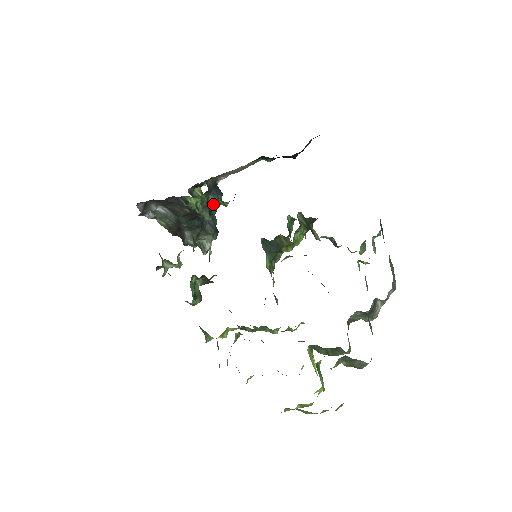
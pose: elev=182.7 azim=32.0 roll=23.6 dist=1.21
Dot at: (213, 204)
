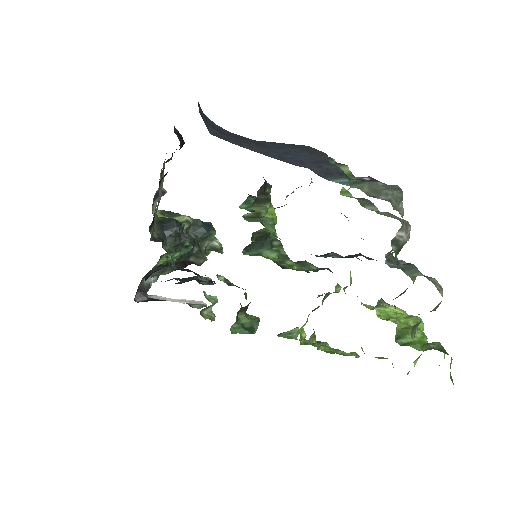
Dot at: (178, 255)
